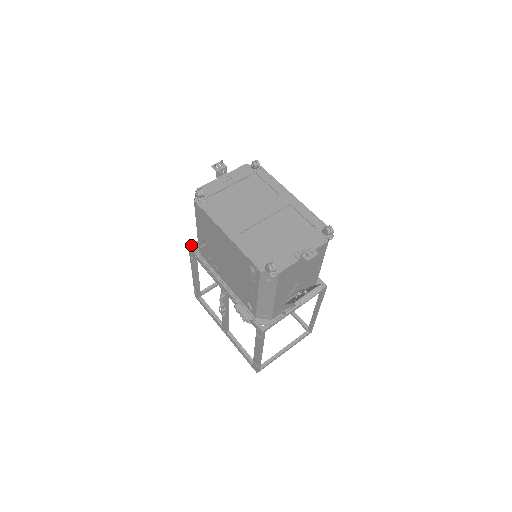
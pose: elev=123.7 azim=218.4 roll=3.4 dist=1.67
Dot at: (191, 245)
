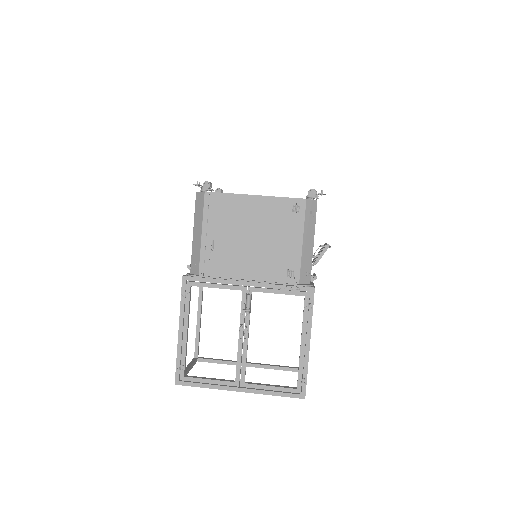
Dot at: (184, 275)
